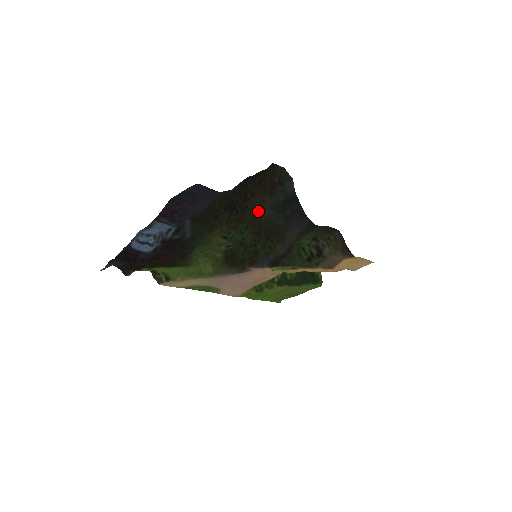
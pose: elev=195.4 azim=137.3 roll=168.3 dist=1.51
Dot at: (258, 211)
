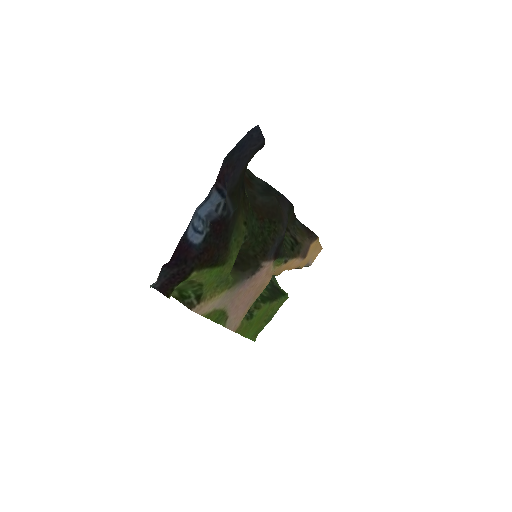
Dot at: (252, 200)
